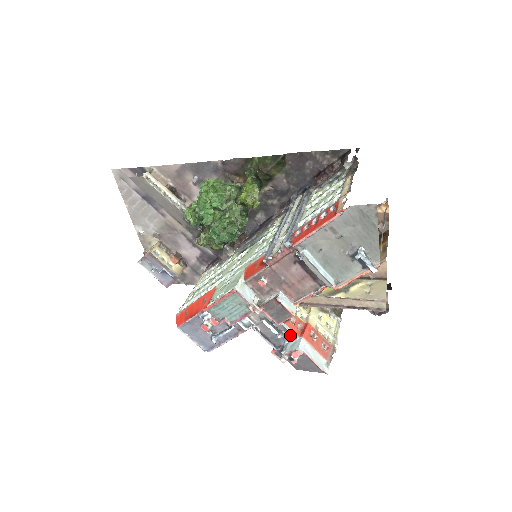
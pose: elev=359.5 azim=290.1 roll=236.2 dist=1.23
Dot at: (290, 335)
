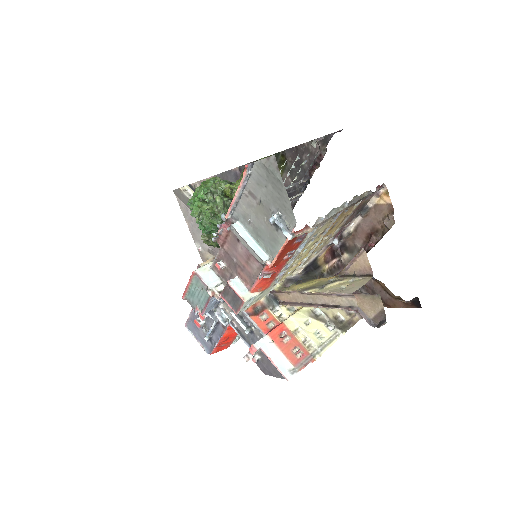
Dot at: (260, 333)
